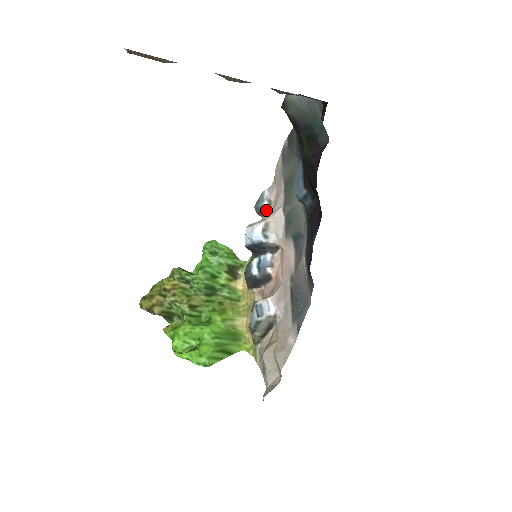
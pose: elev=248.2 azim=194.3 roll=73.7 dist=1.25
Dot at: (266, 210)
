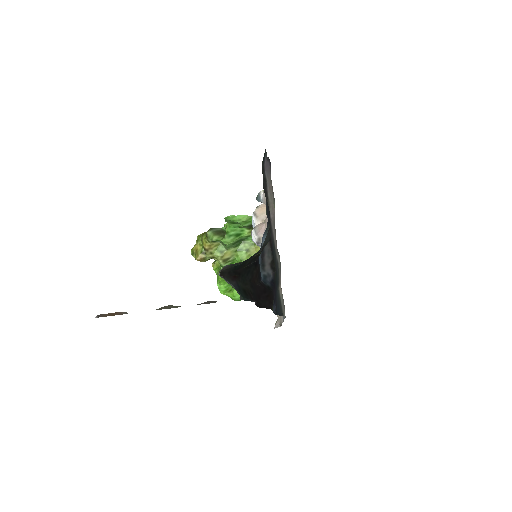
Dot at: occluded
